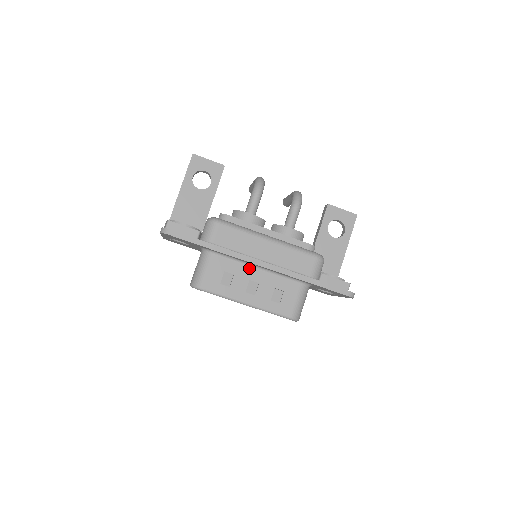
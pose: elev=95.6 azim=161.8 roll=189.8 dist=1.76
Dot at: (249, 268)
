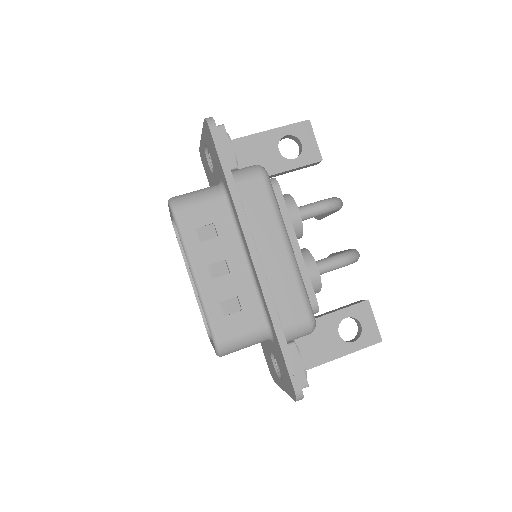
Dot at: (239, 249)
